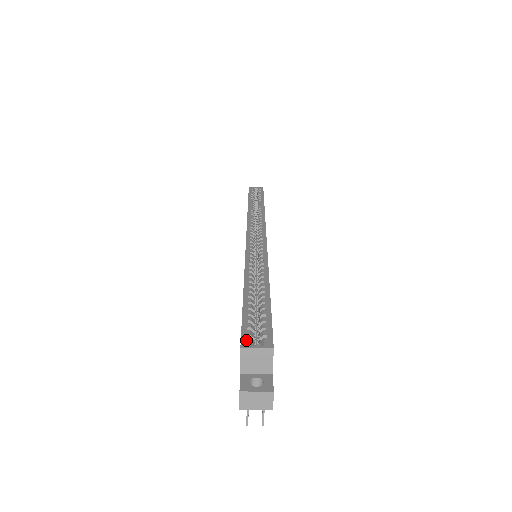
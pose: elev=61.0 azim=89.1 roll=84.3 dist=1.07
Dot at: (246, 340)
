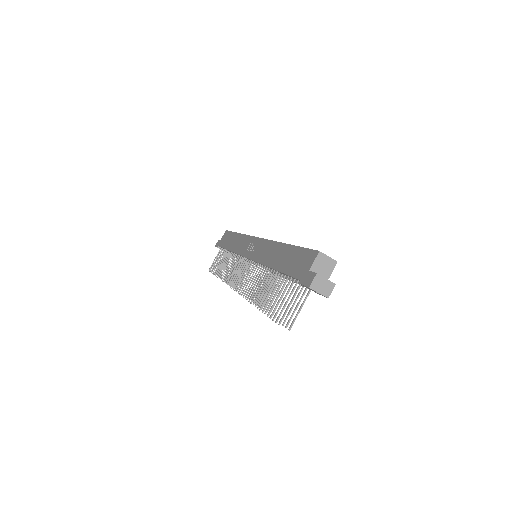
Dot at: occluded
